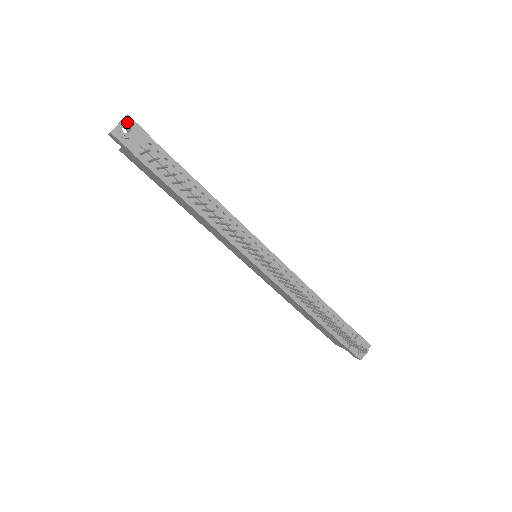
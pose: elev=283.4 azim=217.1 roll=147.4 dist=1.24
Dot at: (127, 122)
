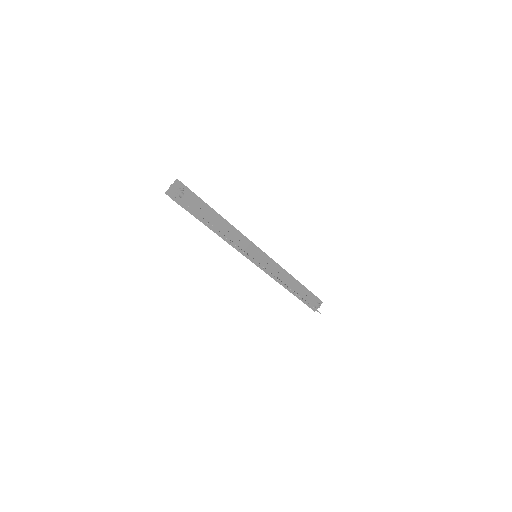
Dot at: (182, 189)
